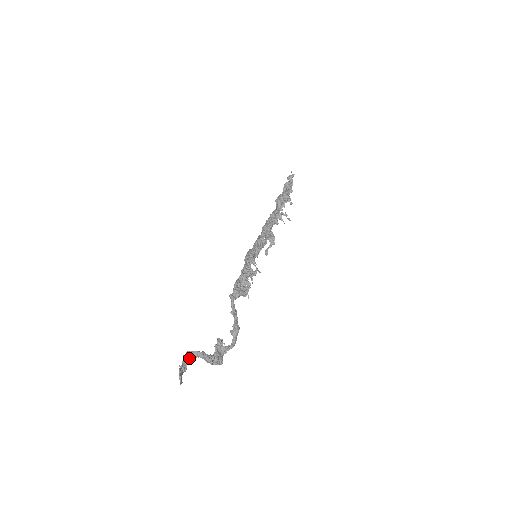
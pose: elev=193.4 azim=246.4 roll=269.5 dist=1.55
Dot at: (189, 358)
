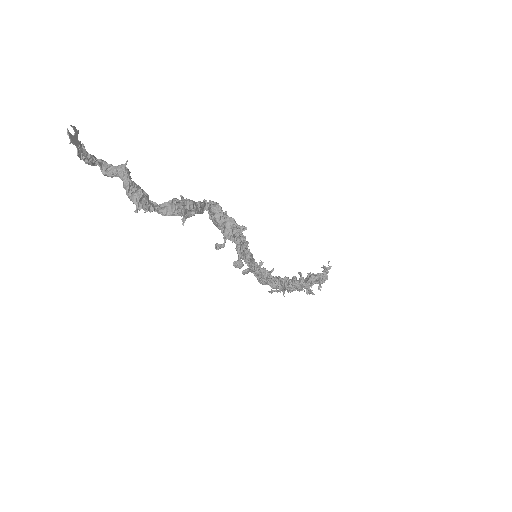
Dot at: (102, 167)
